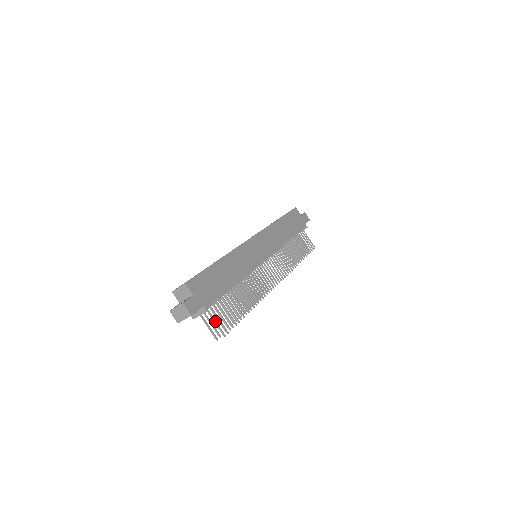
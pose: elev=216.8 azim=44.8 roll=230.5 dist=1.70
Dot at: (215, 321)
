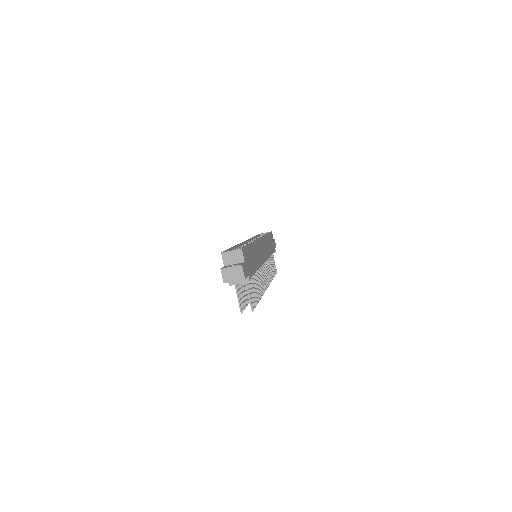
Dot at: (249, 294)
